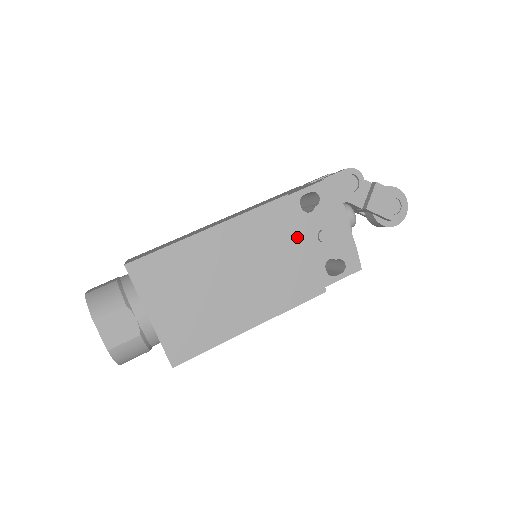
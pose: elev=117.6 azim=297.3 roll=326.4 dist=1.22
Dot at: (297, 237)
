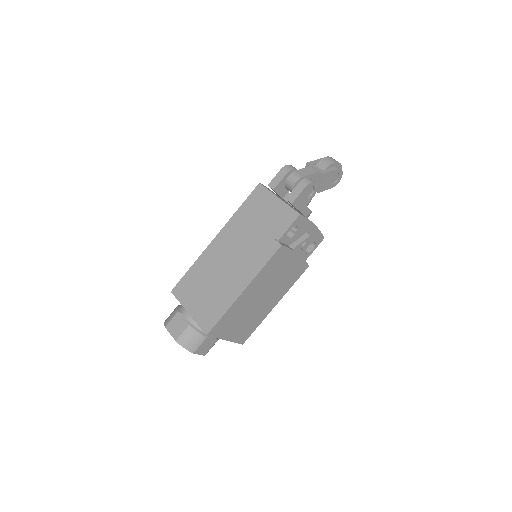
Dot at: (291, 258)
